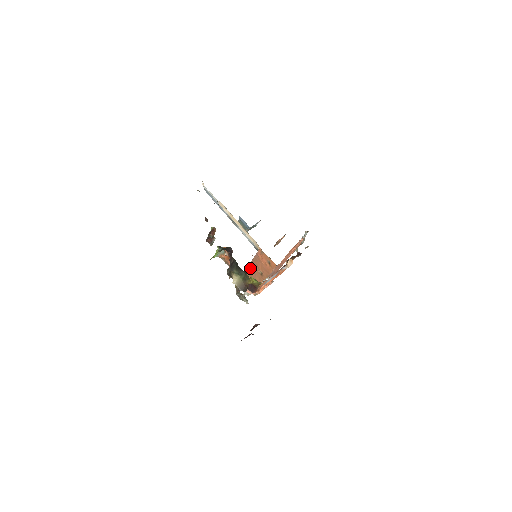
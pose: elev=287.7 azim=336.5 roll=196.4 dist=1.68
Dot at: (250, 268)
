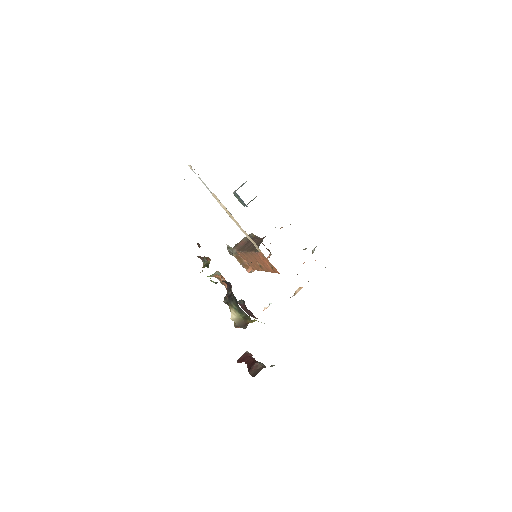
Dot at: (247, 254)
